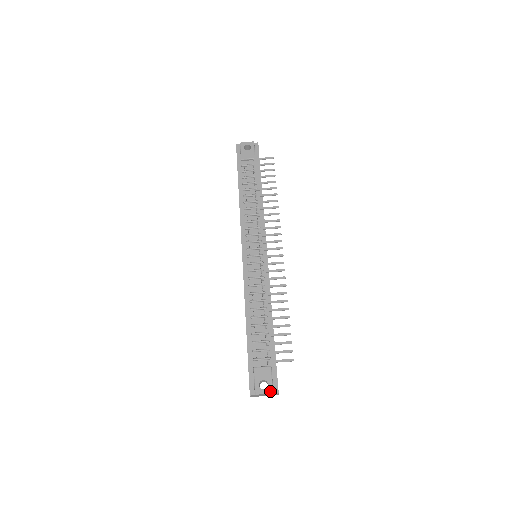
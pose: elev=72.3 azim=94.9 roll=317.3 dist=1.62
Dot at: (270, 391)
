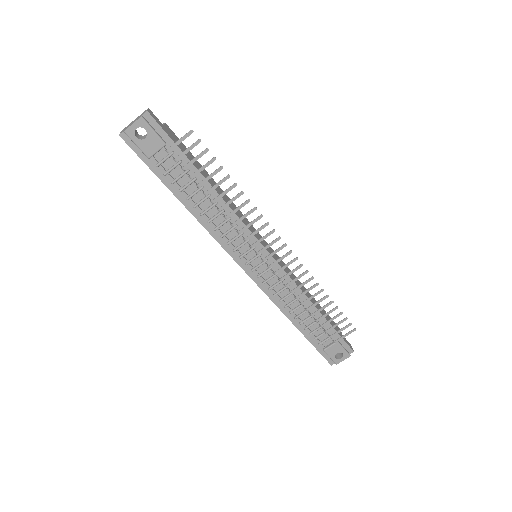
Dot at: (347, 357)
